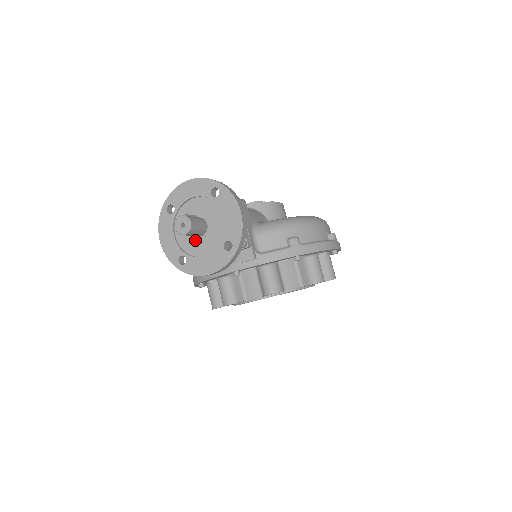
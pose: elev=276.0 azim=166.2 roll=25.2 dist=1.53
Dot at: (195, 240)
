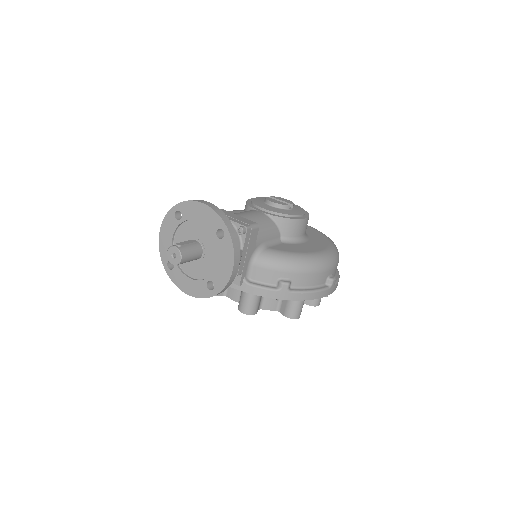
Dot at: occluded
